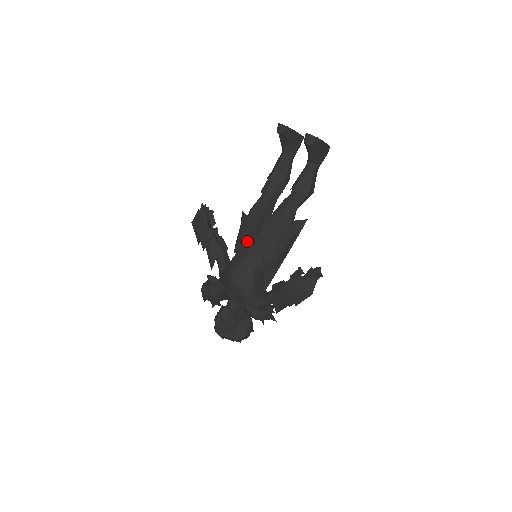
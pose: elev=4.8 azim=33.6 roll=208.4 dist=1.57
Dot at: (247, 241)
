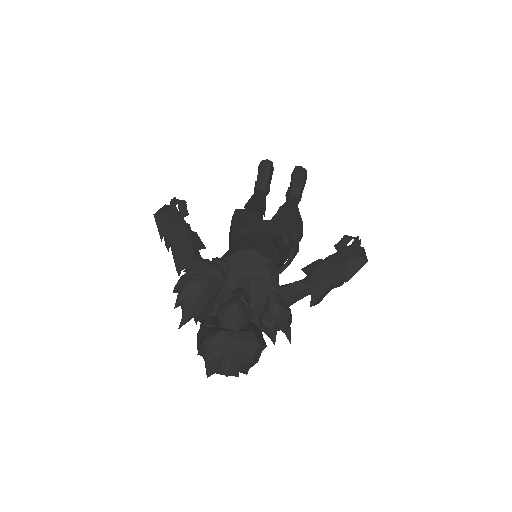
Dot at: (259, 224)
